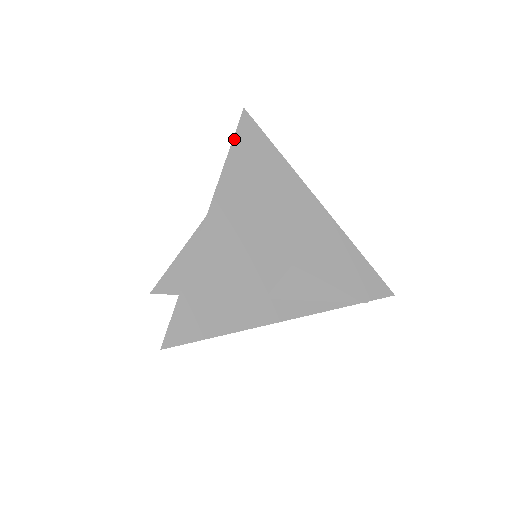
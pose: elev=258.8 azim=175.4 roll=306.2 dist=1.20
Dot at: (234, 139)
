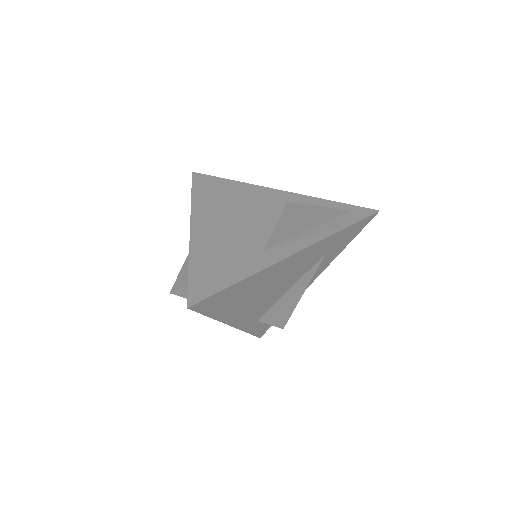
Dot at: (192, 186)
